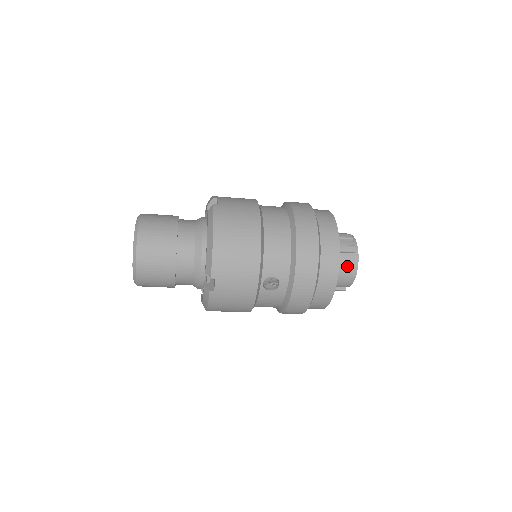
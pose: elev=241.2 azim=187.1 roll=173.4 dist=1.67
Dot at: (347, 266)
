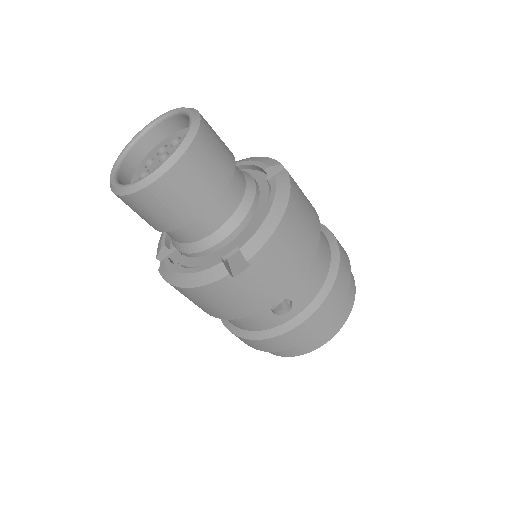
Dot at: occluded
